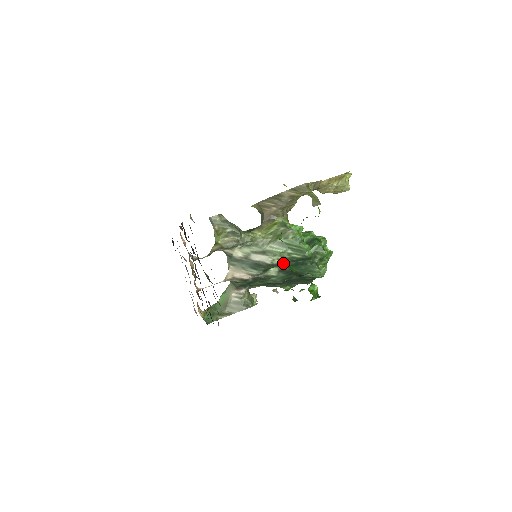
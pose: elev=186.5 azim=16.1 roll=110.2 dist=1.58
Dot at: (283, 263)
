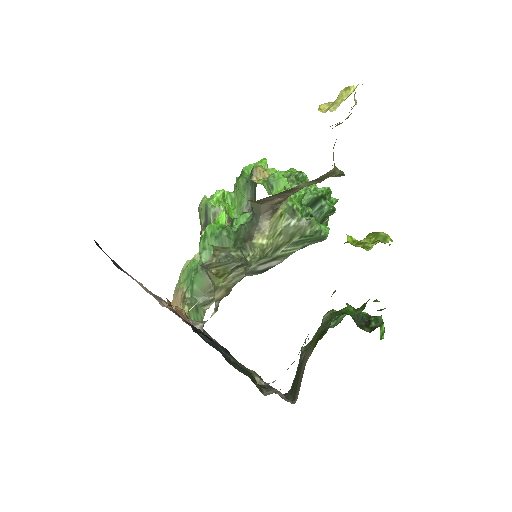
Dot at: occluded
